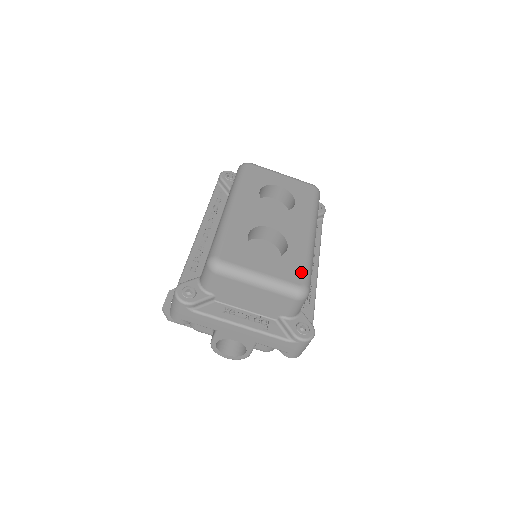
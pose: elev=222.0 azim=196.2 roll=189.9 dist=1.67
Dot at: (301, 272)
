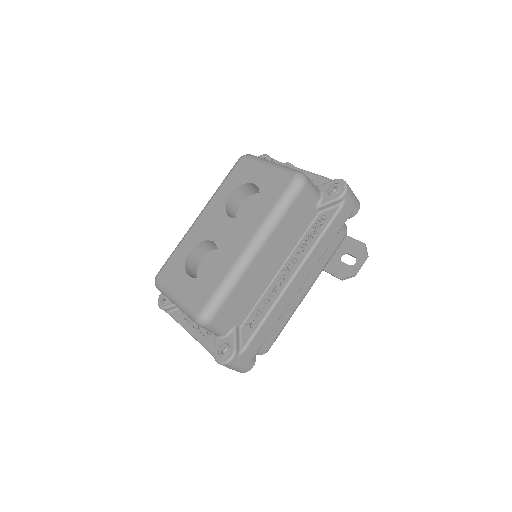
Dot at: (207, 297)
